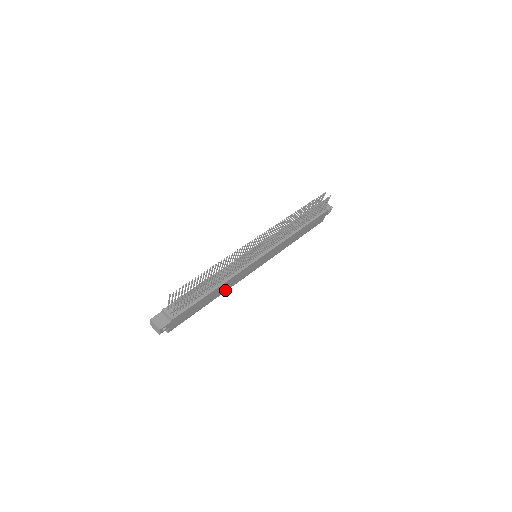
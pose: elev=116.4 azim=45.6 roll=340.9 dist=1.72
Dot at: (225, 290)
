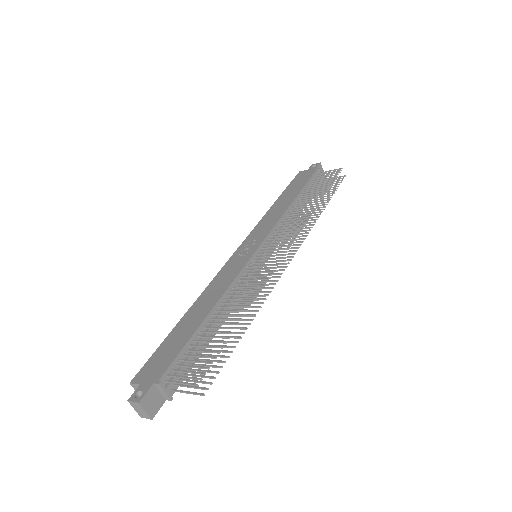
Dot at: occluded
